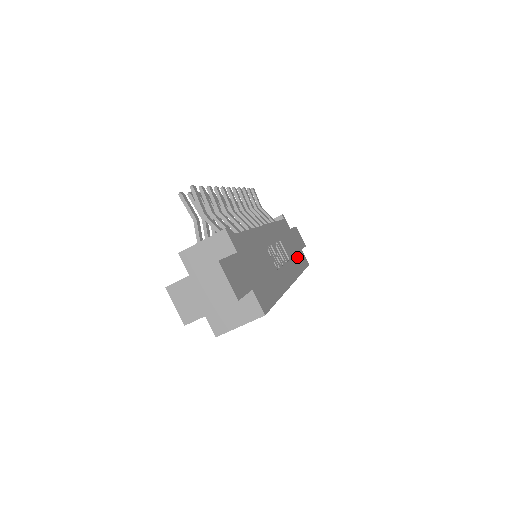
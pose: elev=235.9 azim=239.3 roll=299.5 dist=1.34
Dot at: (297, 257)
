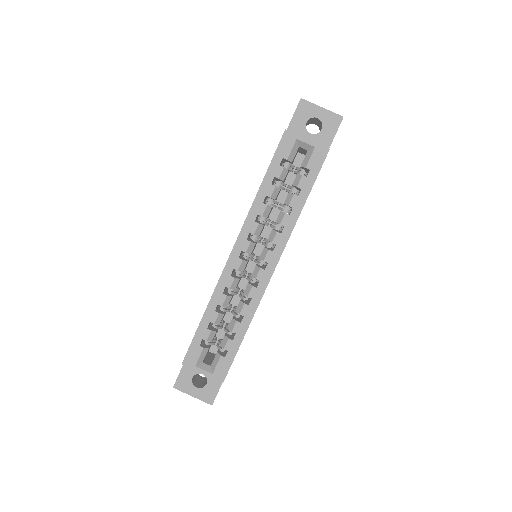
Dot at: occluded
